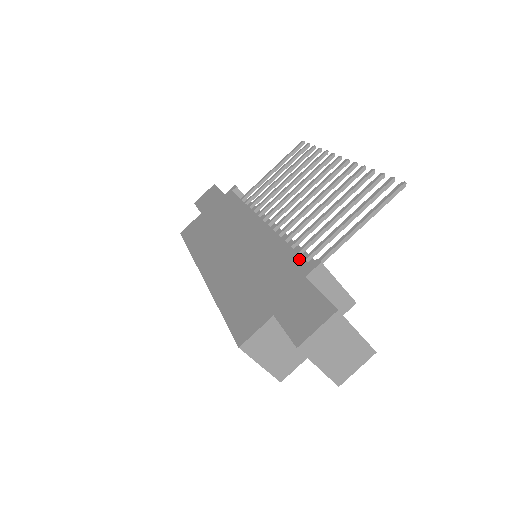
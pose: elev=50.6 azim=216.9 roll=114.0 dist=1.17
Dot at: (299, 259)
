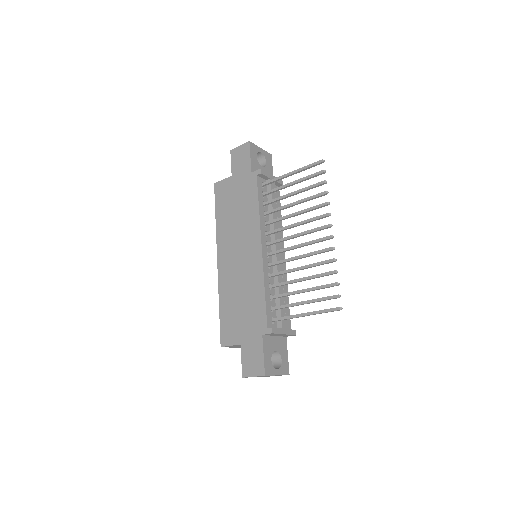
Dot at: (265, 317)
